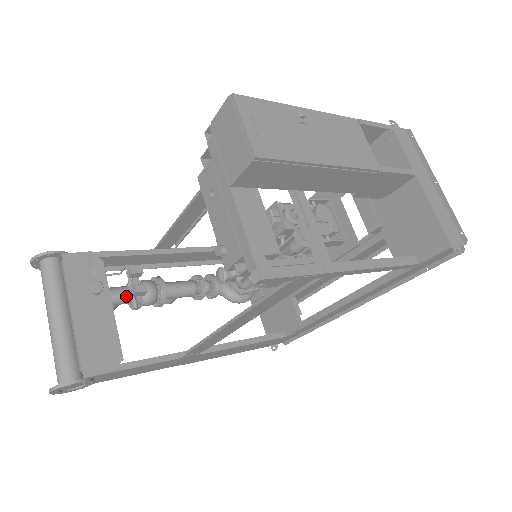
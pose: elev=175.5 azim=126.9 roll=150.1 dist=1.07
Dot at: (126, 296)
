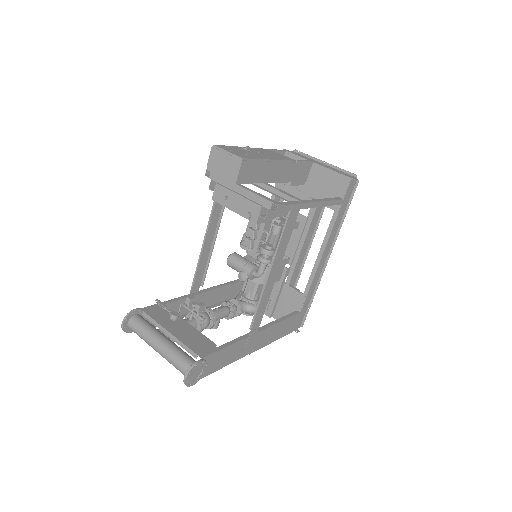
Dot at: (191, 322)
